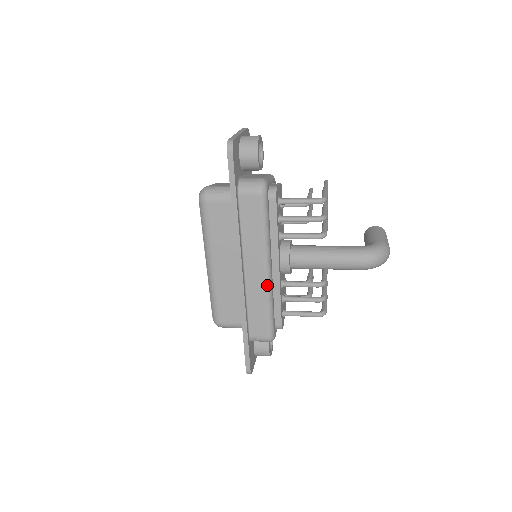
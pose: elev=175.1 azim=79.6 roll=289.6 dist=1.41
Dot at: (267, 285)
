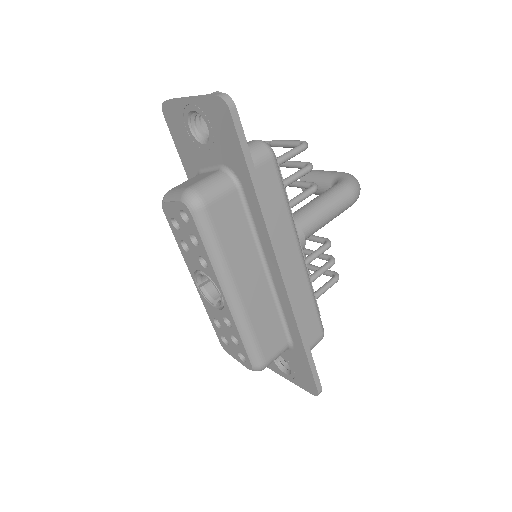
Dot at: (306, 272)
